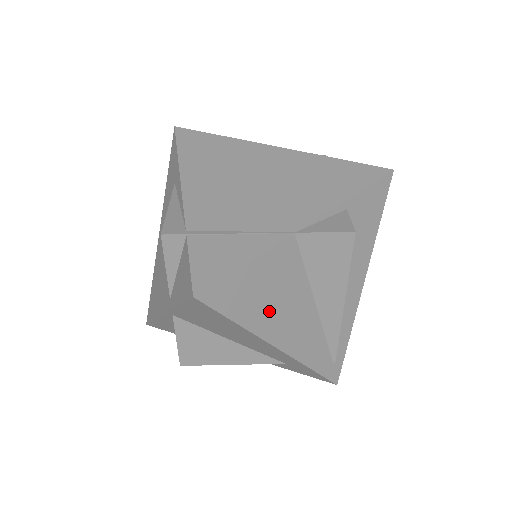
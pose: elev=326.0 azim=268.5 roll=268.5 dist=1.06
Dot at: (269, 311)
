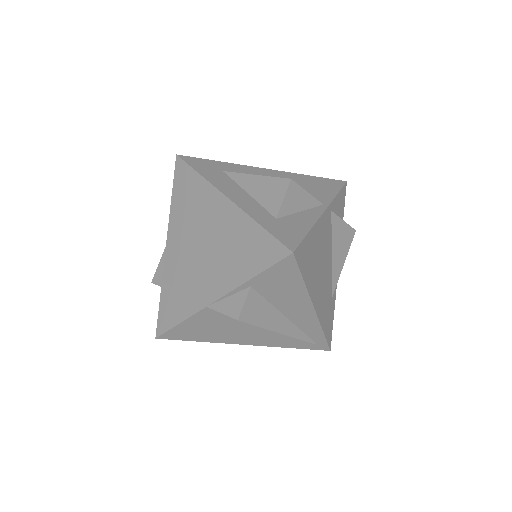
Dot at: (220, 334)
